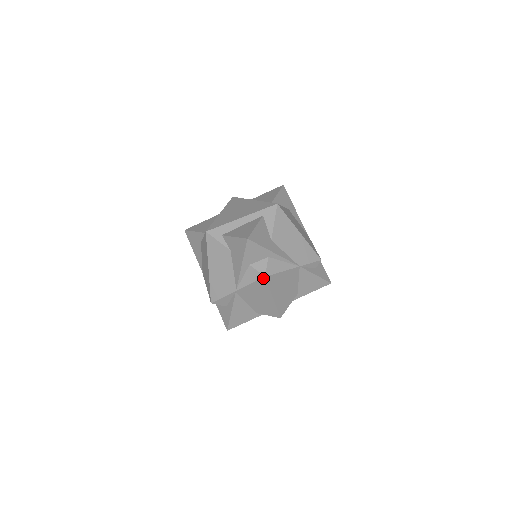
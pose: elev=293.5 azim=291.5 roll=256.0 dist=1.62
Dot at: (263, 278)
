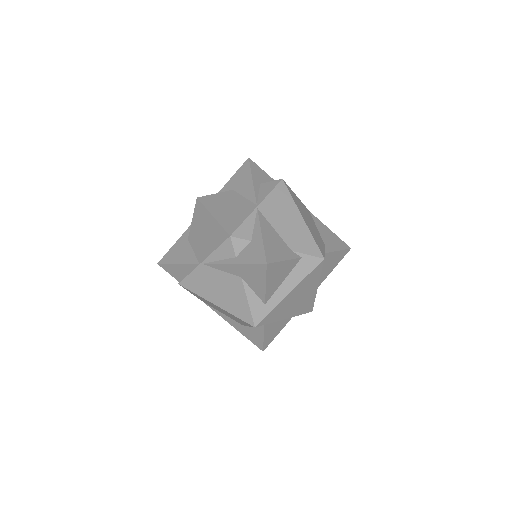
Dot at: (281, 182)
